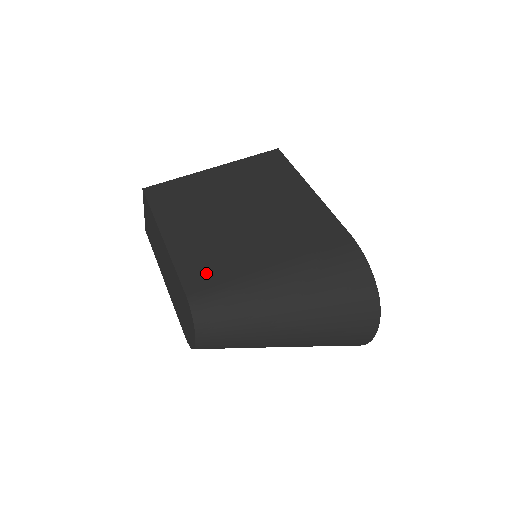
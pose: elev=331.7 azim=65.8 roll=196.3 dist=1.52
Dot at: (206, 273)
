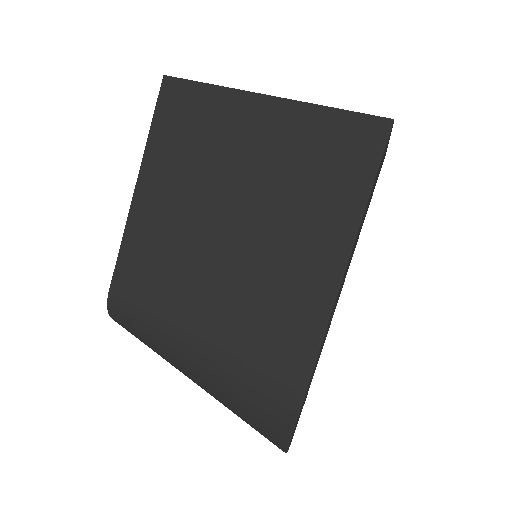
Dot at: (138, 282)
